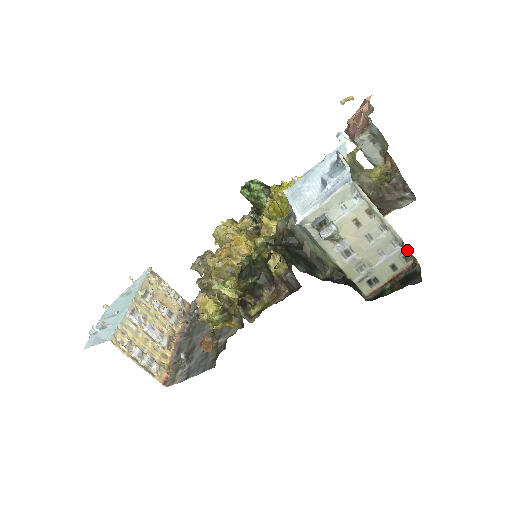
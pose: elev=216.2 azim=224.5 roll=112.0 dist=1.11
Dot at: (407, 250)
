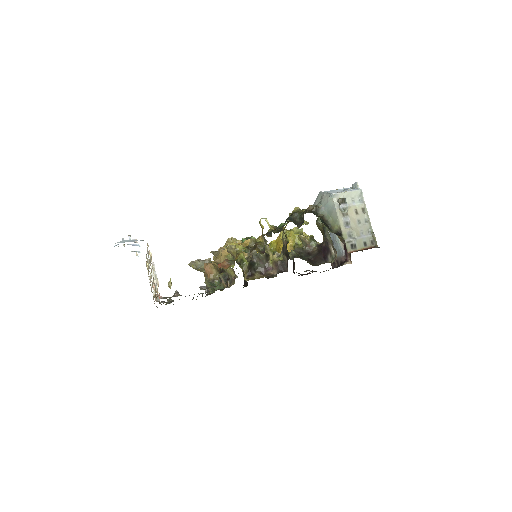
Dot at: occluded
